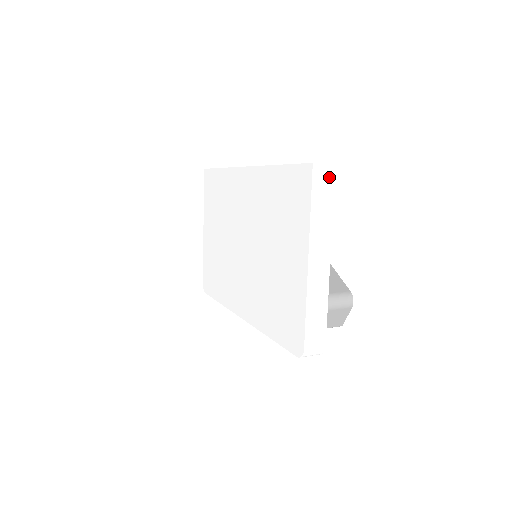
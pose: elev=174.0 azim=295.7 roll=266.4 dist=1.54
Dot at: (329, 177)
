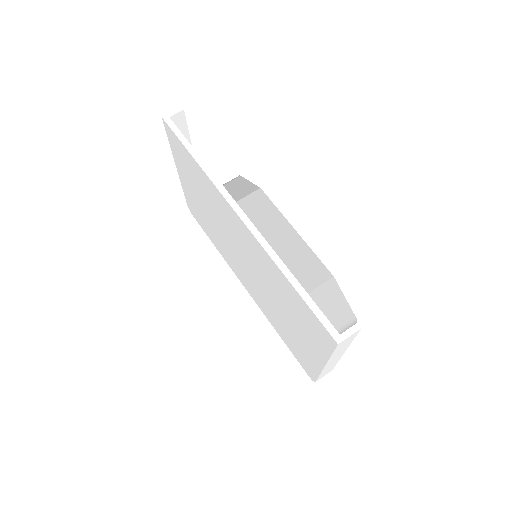
Dot at: (353, 336)
